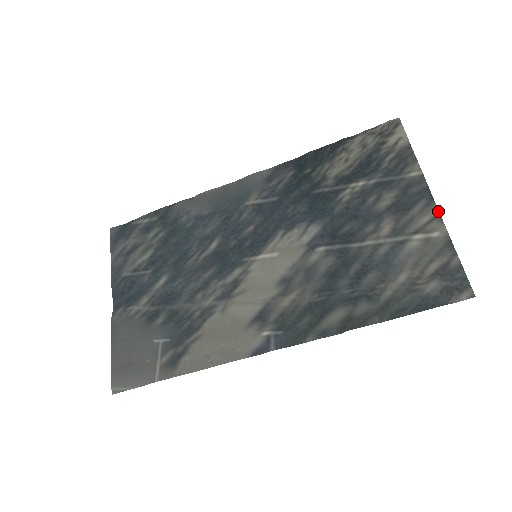
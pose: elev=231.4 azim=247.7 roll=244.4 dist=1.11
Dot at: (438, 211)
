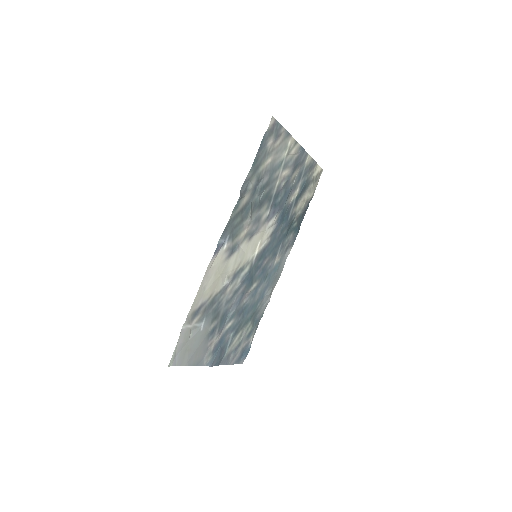
Dot at: (298, 143)
